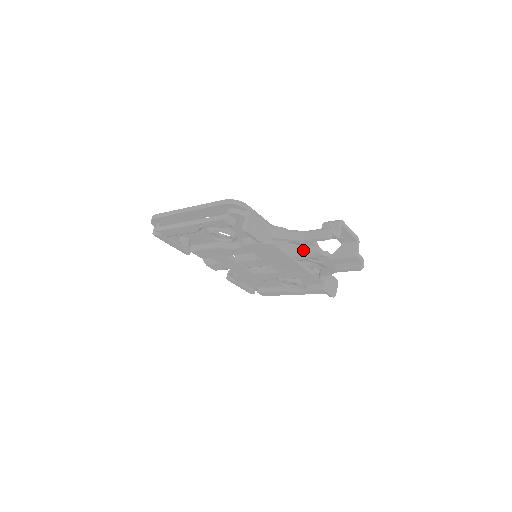
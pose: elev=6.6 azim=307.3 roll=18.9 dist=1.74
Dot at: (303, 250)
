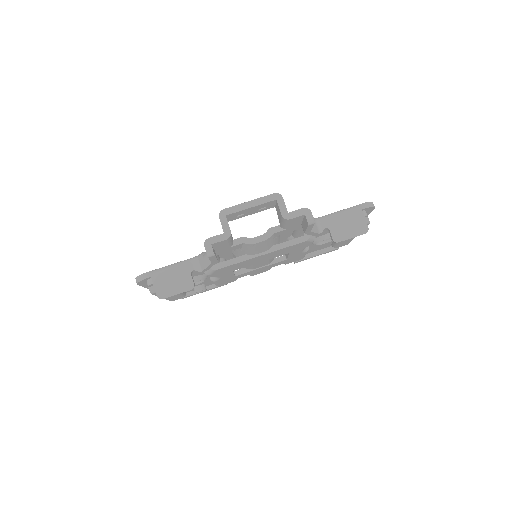
Dot at: (247, 249)
